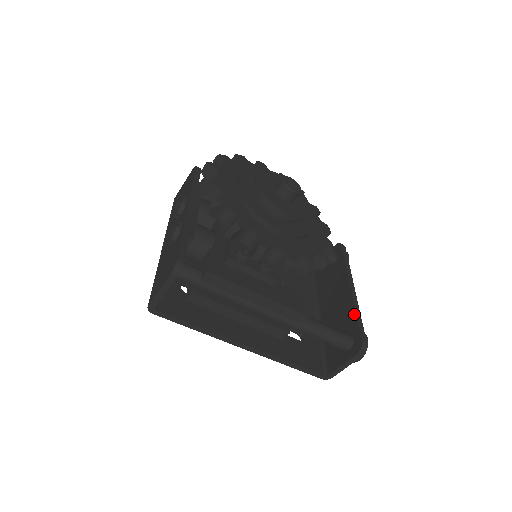
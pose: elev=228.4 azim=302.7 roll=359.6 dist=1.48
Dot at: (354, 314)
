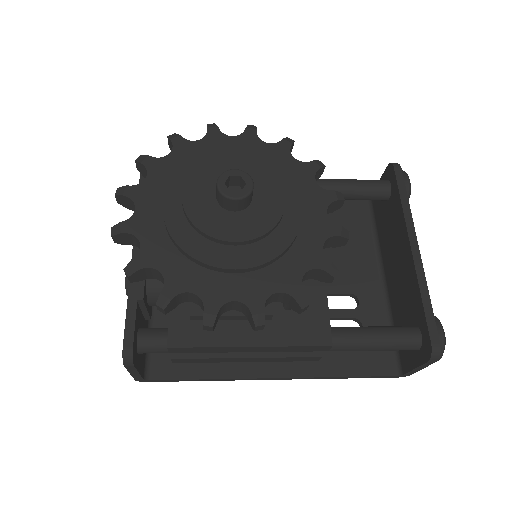
Dot at: (418, 295)
